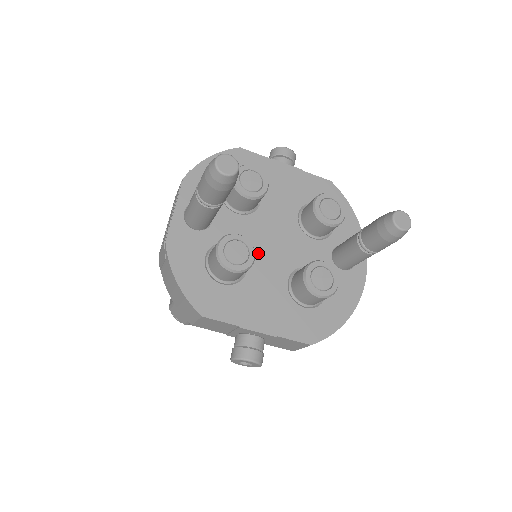
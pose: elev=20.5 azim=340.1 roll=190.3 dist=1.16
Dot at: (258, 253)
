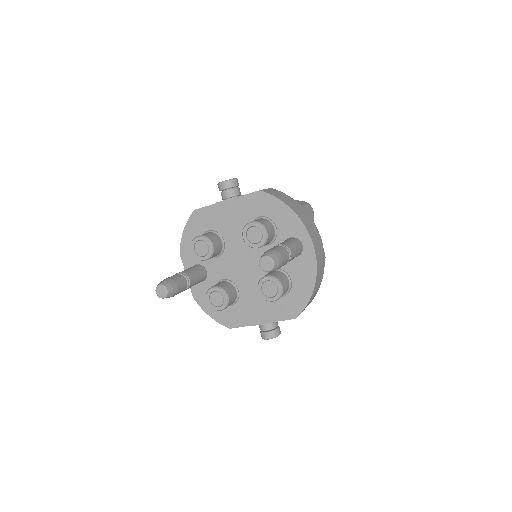
Dot at: (239, 277)
